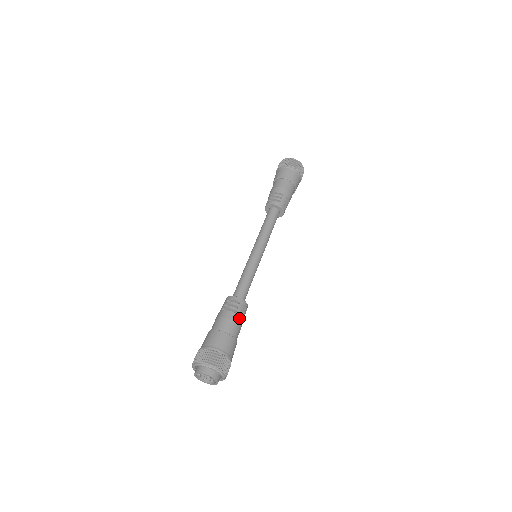
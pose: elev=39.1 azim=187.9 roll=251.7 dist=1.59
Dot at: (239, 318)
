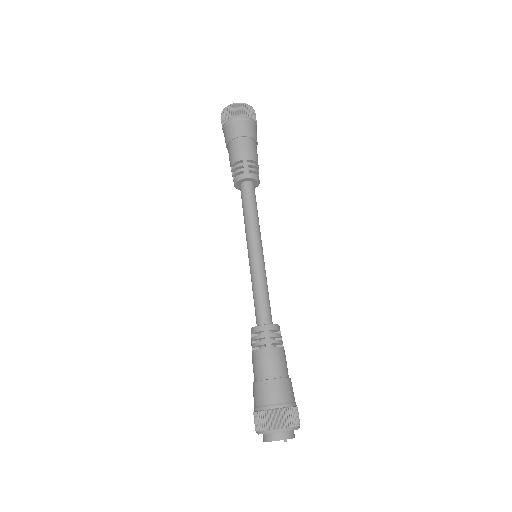
Dot at: (273, 350)
